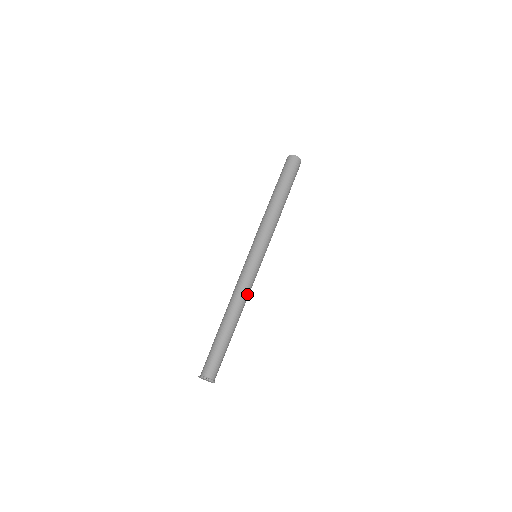
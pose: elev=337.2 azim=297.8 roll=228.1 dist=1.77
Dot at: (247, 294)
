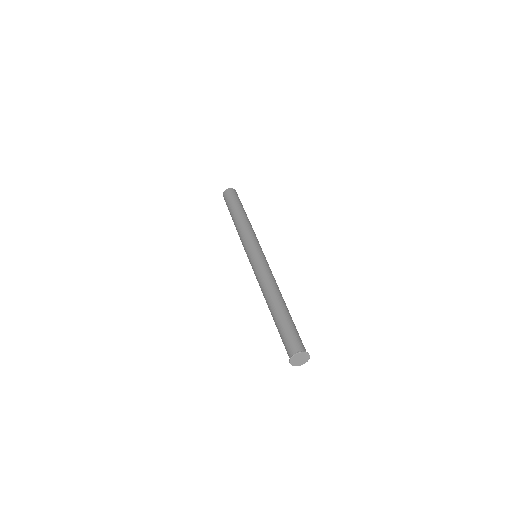
Dot at: (275, 281)
